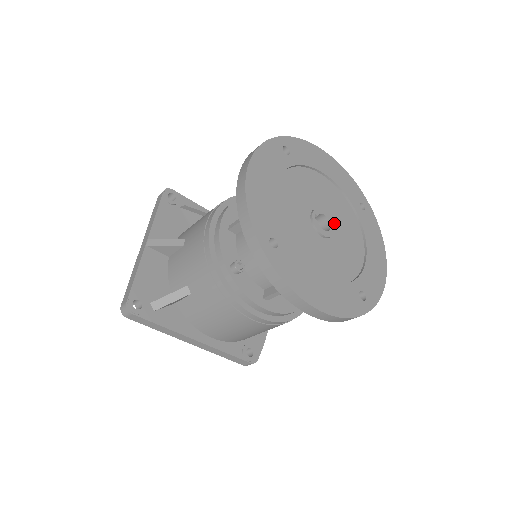
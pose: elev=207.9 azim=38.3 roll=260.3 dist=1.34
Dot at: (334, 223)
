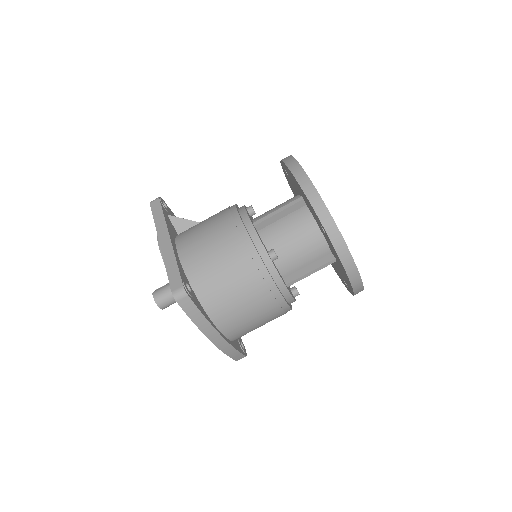
Dot at: occluded
